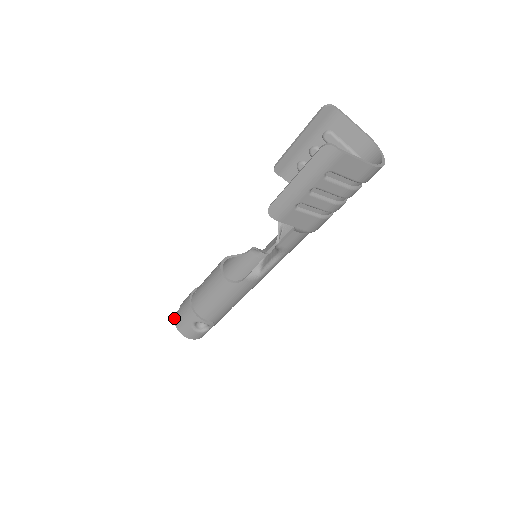
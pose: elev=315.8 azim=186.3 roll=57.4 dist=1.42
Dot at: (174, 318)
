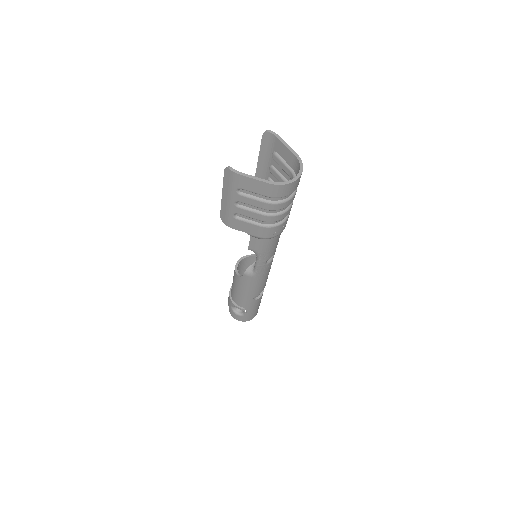
Dot at: occluded
